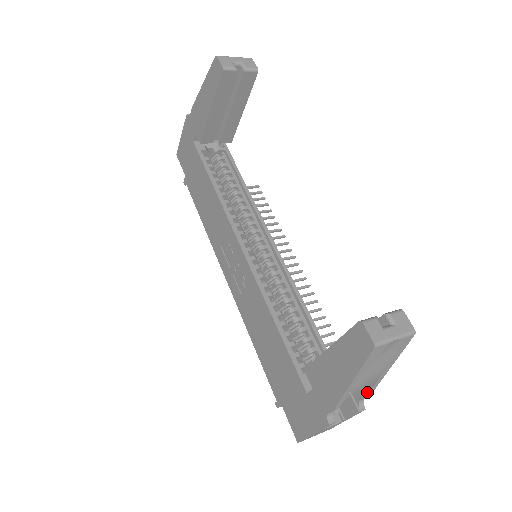
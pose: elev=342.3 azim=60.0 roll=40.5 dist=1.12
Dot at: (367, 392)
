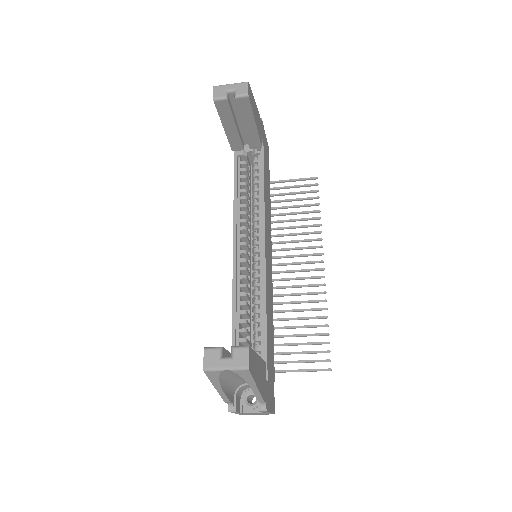
Dot at: (257, 399)
